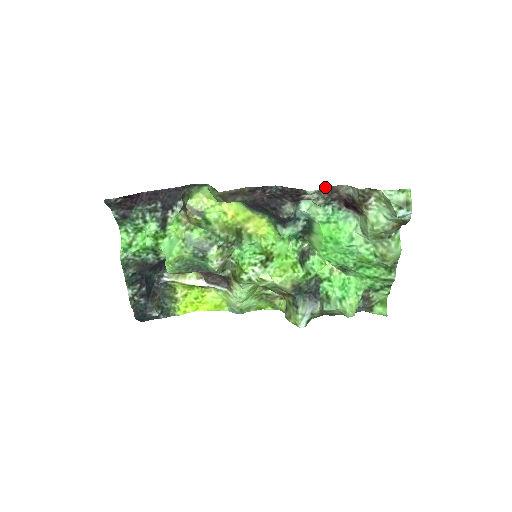
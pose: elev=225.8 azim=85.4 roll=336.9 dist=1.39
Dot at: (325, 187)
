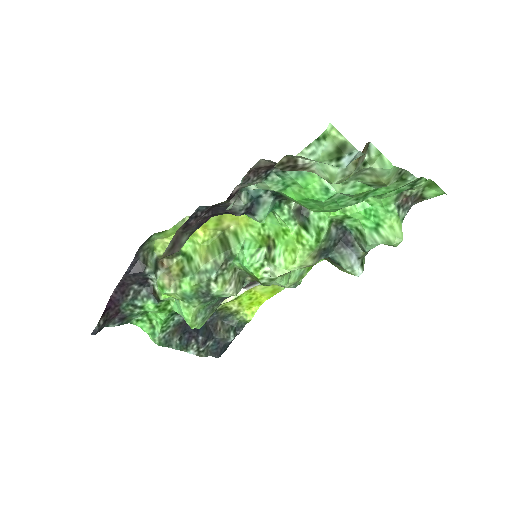
Dot at: (242, 180)
